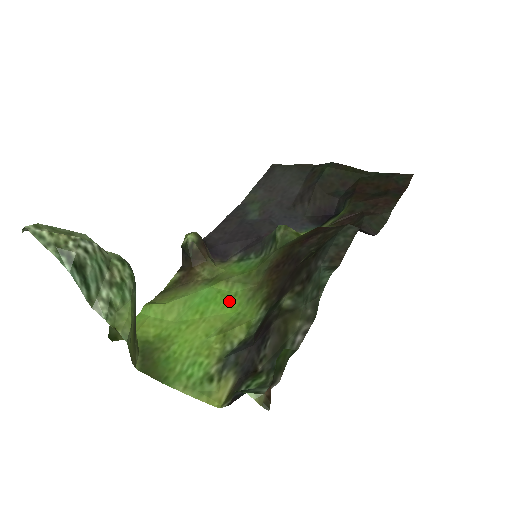
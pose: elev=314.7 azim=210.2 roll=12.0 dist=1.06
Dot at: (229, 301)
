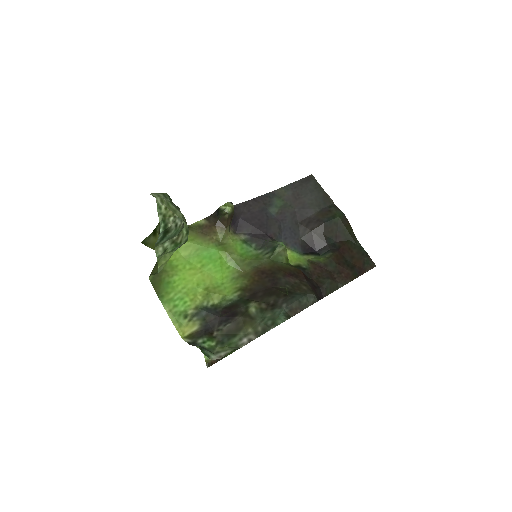
Dot at: (222, 270)
